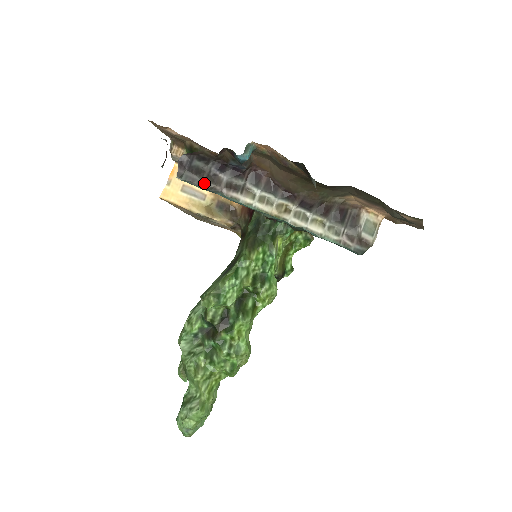
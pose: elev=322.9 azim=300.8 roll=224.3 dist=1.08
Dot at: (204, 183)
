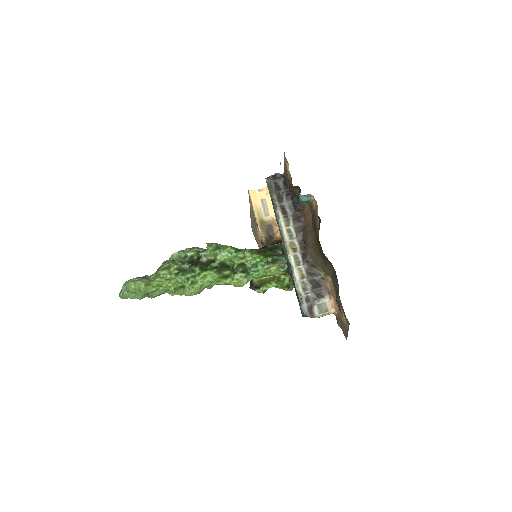
Dot at: (274, 194)
